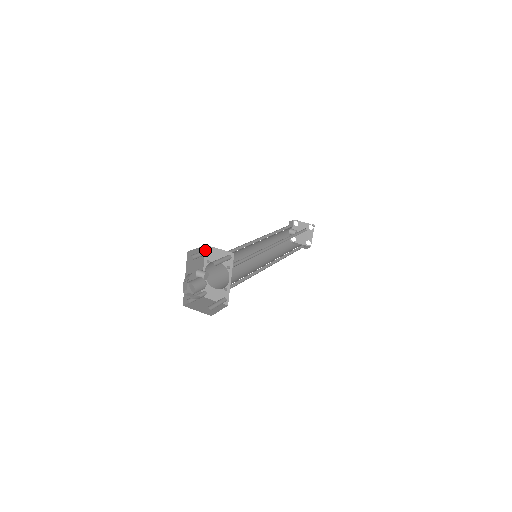
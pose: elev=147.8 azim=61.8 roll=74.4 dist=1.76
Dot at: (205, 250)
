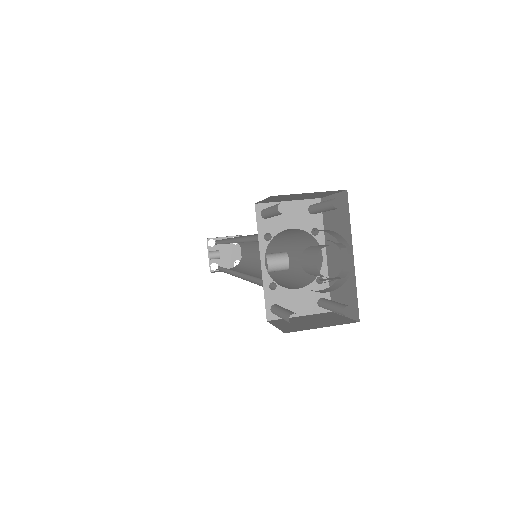
Dot at: (268, 207)
